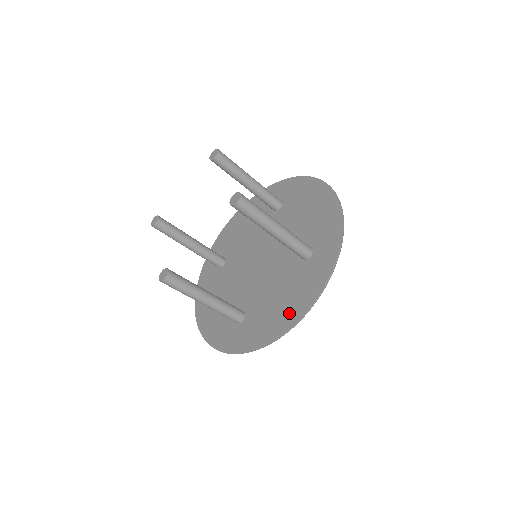
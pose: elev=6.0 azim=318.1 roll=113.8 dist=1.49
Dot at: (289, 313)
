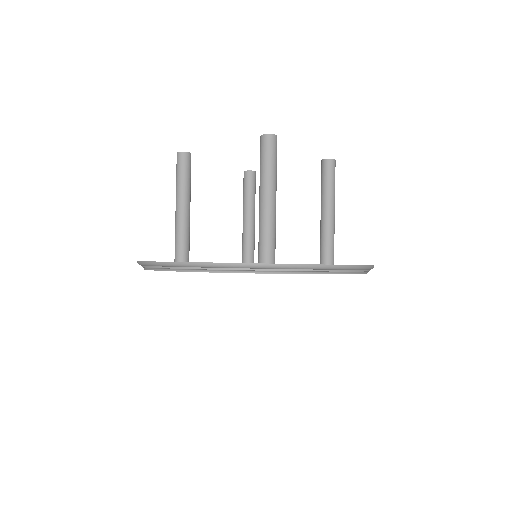
Dot at: occluded
